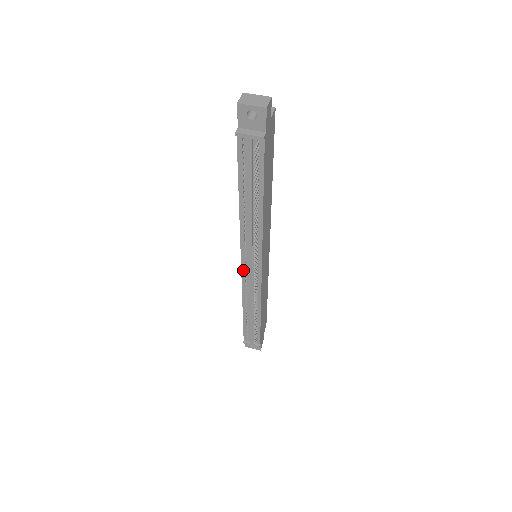
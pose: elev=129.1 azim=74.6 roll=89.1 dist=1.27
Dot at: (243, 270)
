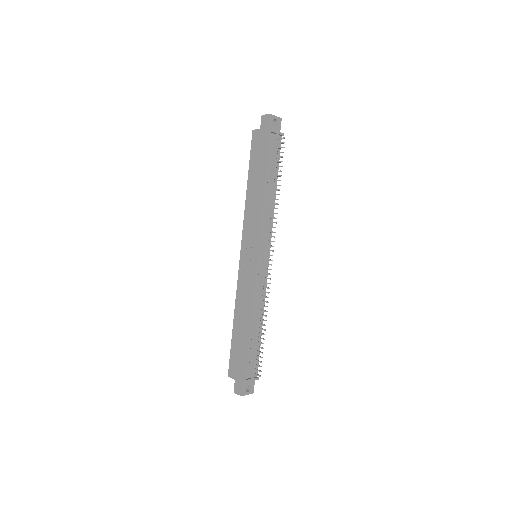
Dot at: (258, 264)
